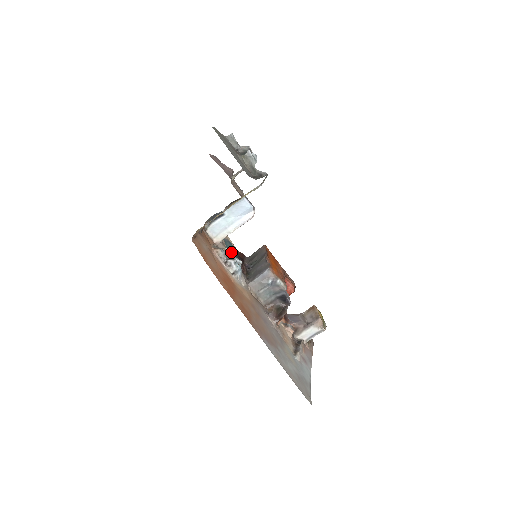
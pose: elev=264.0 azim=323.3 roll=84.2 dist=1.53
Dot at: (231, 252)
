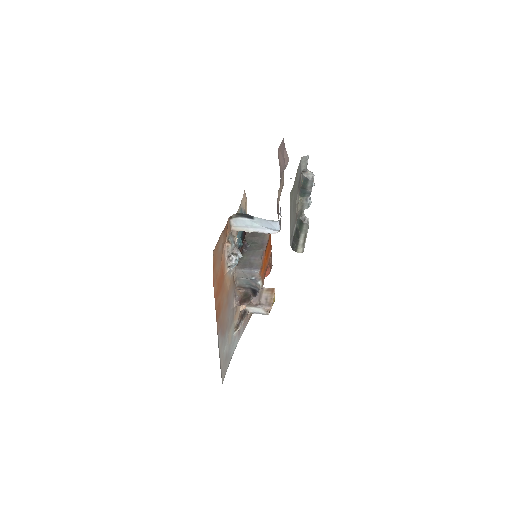
Dot at: (240, 232)
